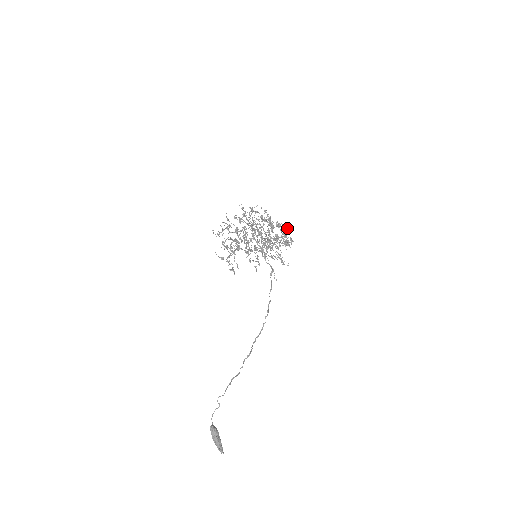
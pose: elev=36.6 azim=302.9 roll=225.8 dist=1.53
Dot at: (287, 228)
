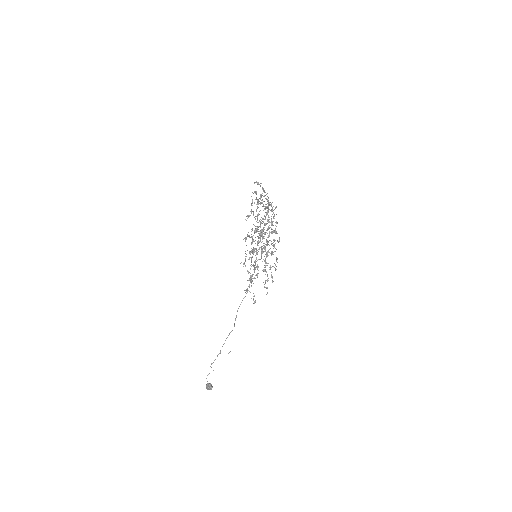
Dot at: occluded
